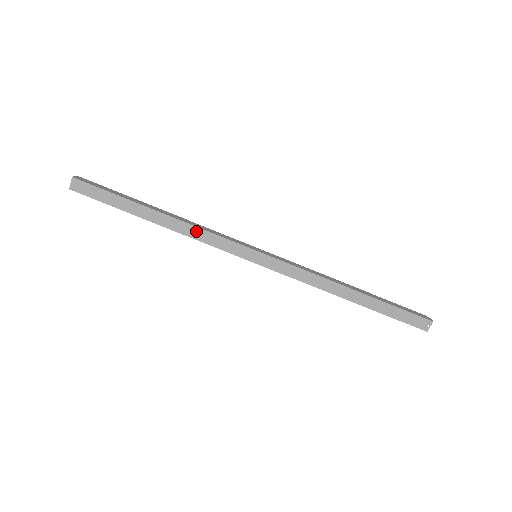
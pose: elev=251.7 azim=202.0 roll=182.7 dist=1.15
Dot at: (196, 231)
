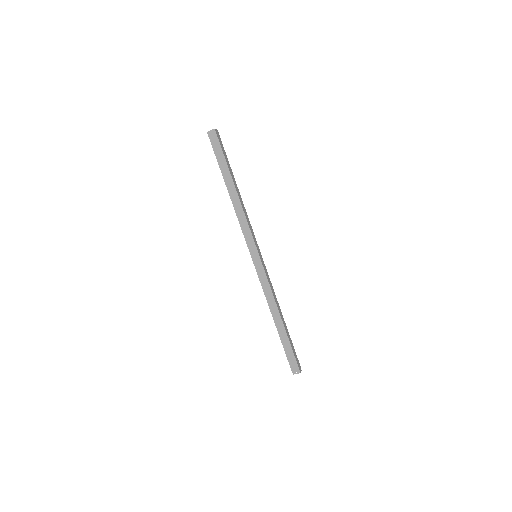
Dot at: (242, 215)
